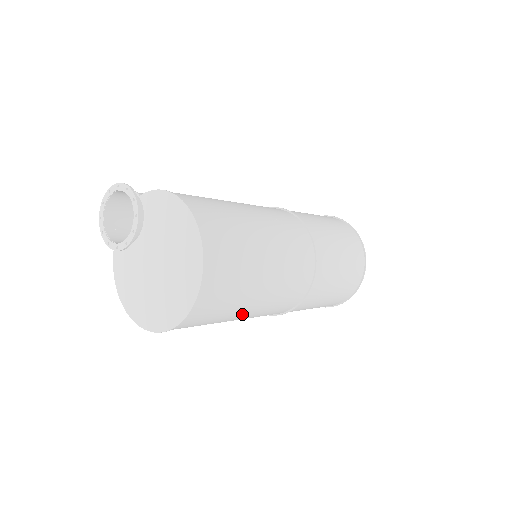
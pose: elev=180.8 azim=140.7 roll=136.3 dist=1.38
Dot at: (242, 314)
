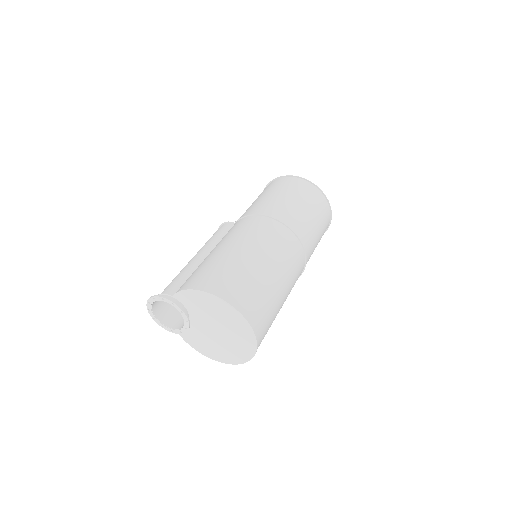
Dot at: occluded
